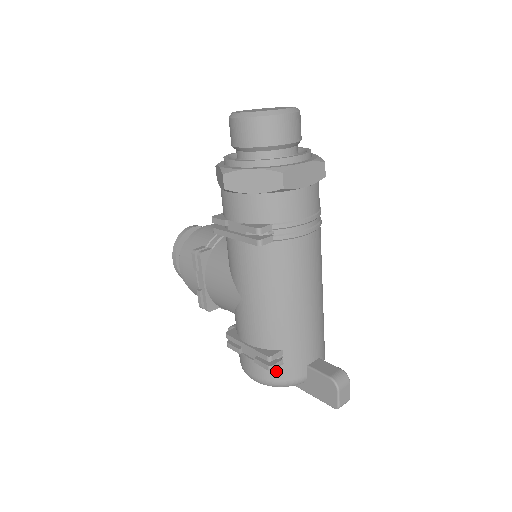
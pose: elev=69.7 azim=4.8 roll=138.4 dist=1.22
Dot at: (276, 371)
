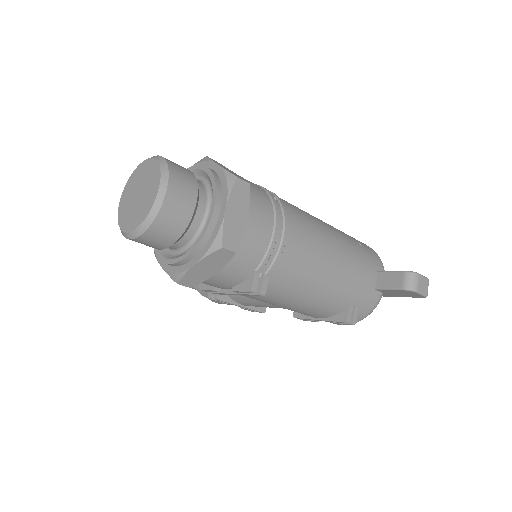
Dot at: (357, 315)
